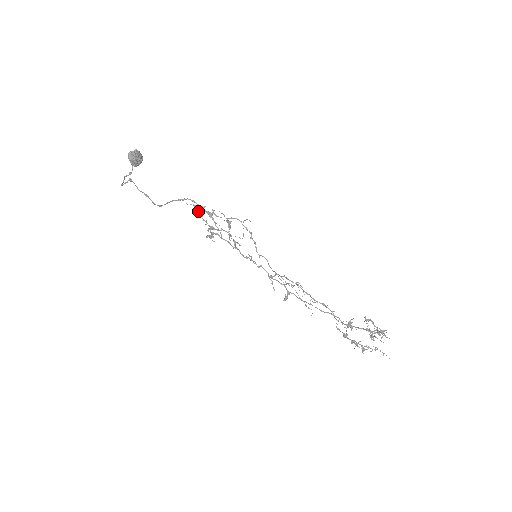
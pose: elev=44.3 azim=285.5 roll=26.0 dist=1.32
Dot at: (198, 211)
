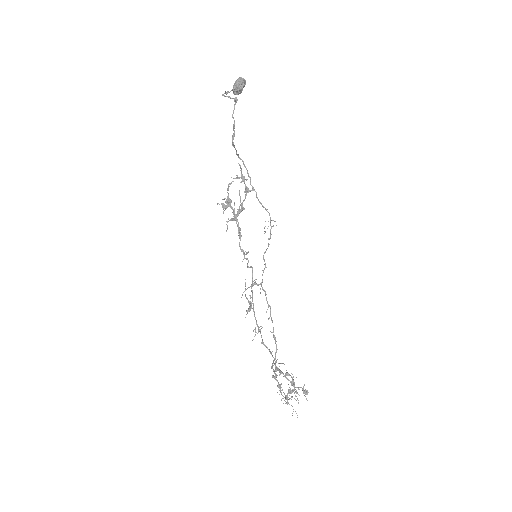
Dot at: (238, 177)
